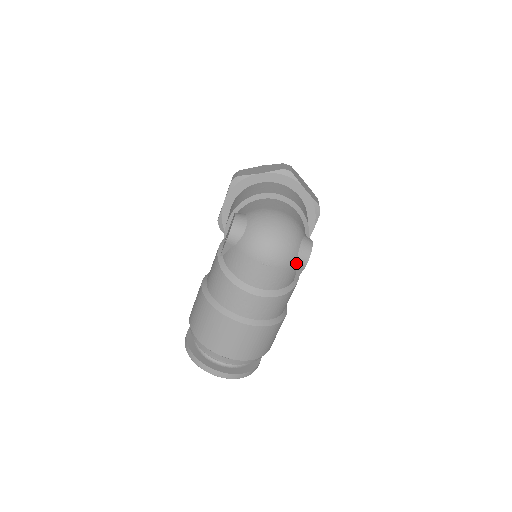
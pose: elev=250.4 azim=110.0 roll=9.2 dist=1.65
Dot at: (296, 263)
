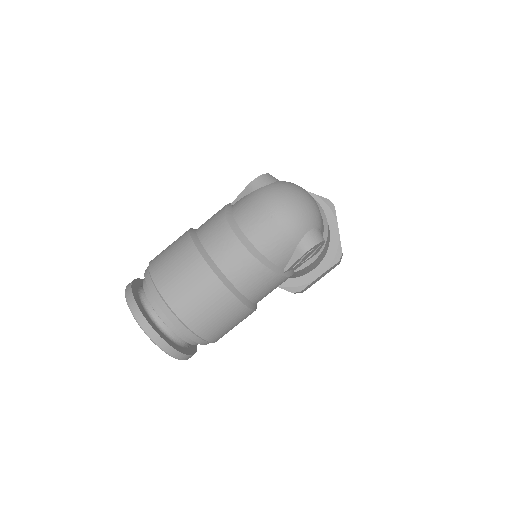
Dot at: (299, 241)
